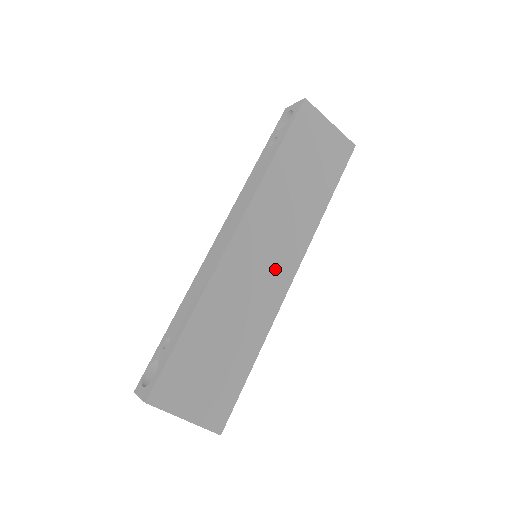
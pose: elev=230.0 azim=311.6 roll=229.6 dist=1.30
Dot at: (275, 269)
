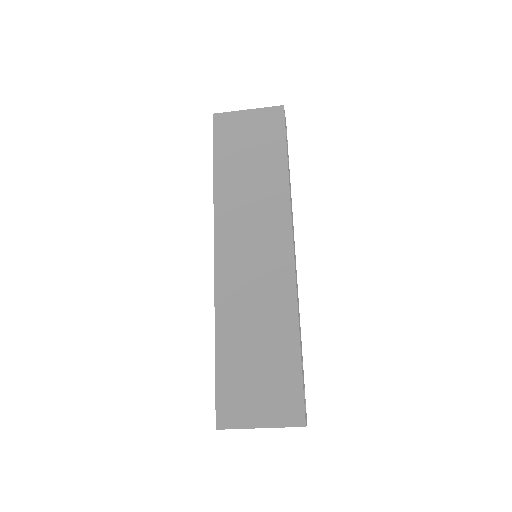
Dot at: (270, 255)
